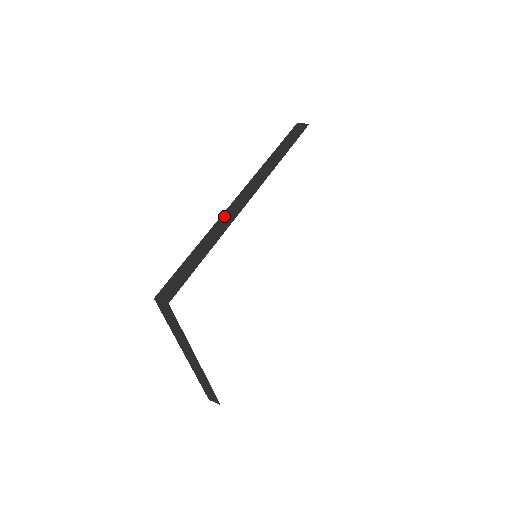
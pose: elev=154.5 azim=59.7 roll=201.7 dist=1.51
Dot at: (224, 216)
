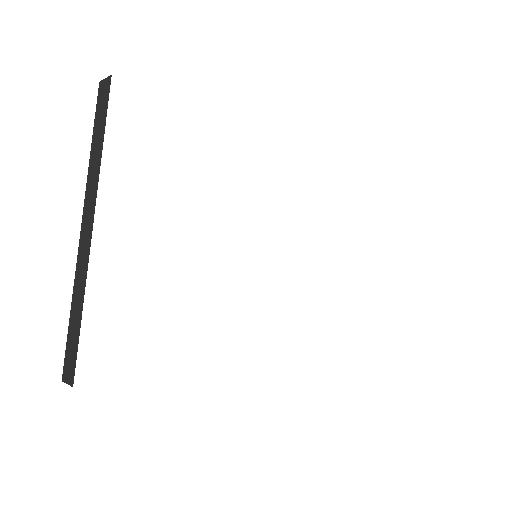
Dot at: occluded
